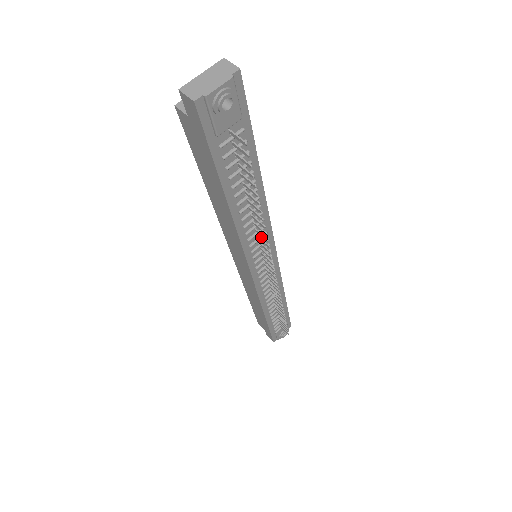
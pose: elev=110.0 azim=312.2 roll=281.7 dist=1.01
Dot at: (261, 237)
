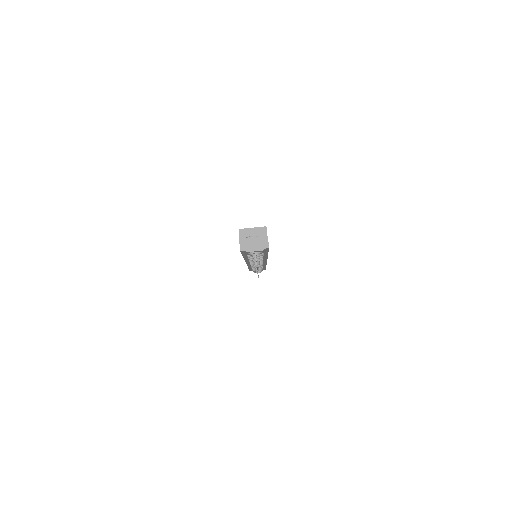
Dot at: occluded
